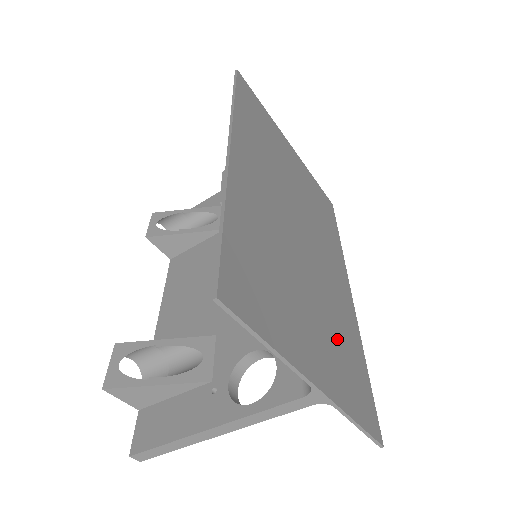
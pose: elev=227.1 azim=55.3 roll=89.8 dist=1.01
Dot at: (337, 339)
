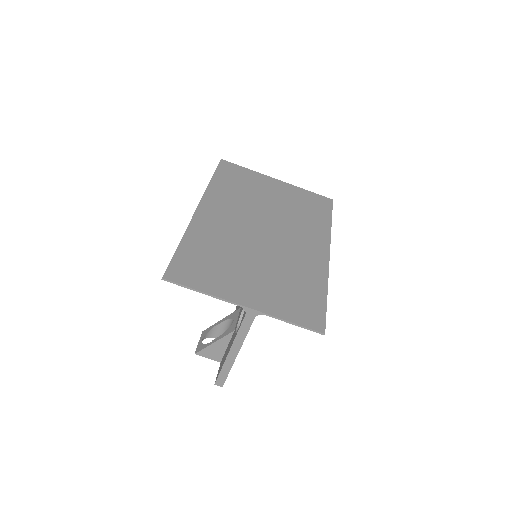
Dot at: (286, 282)
